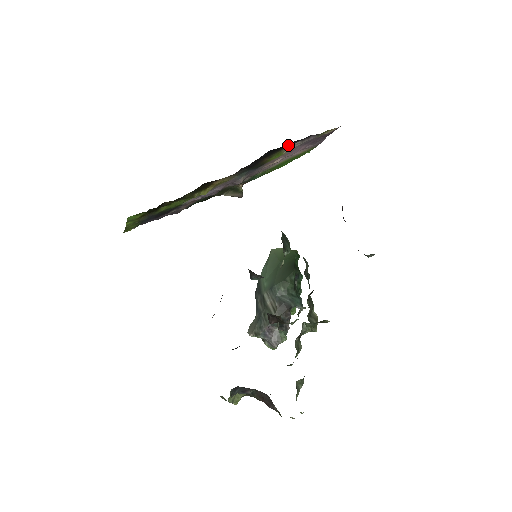
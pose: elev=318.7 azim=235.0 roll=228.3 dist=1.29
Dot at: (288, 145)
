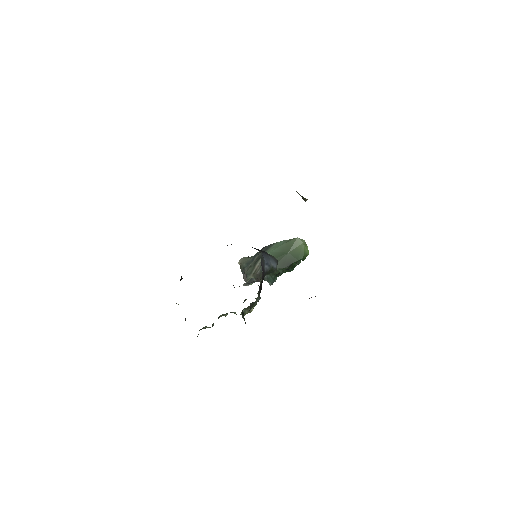
Dot at: occluded
